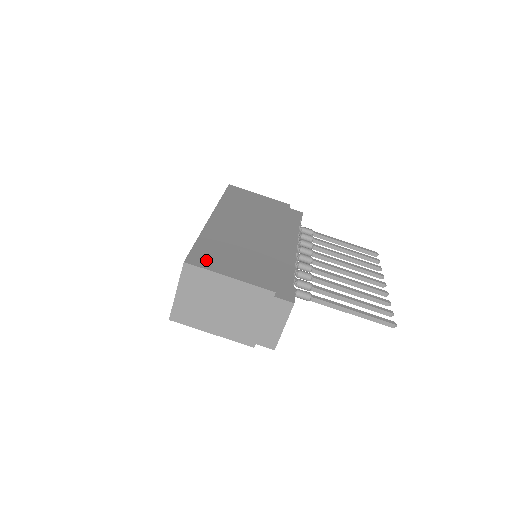
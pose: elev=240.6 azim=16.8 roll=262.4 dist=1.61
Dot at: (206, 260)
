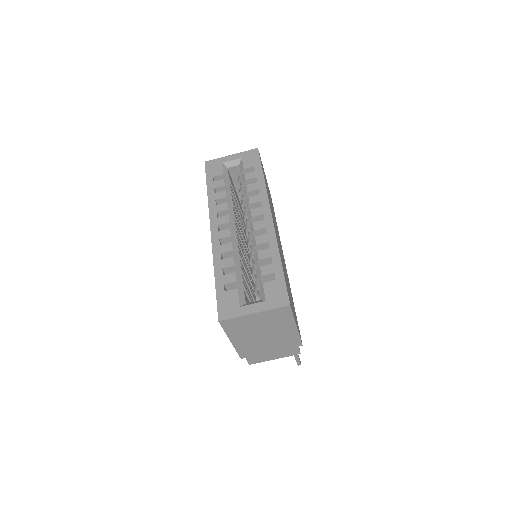
Dot at: occluded
